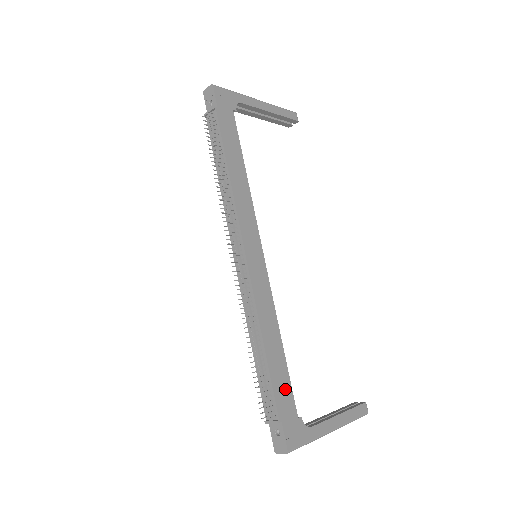
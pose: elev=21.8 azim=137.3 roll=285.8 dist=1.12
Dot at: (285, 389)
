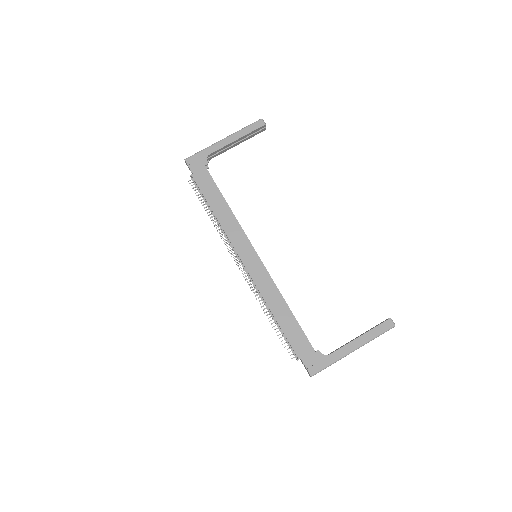
Dot at: (299, 337)
